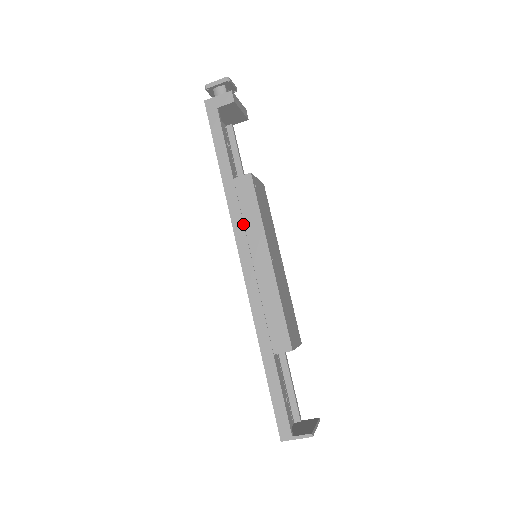
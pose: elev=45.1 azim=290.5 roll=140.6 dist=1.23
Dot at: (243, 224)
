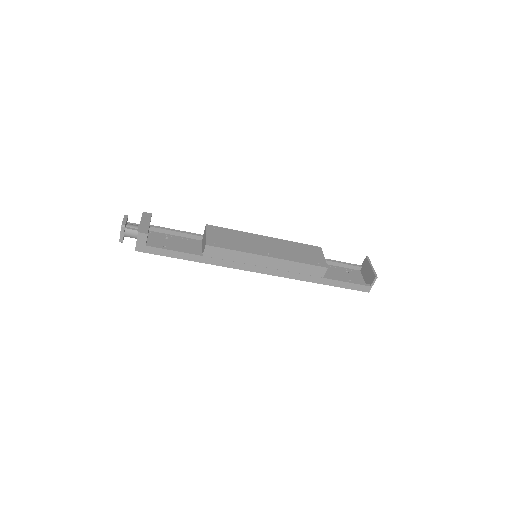
Dot at: (236, 263)
